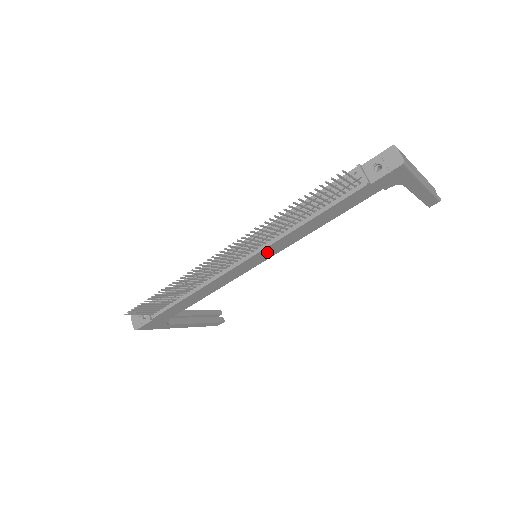
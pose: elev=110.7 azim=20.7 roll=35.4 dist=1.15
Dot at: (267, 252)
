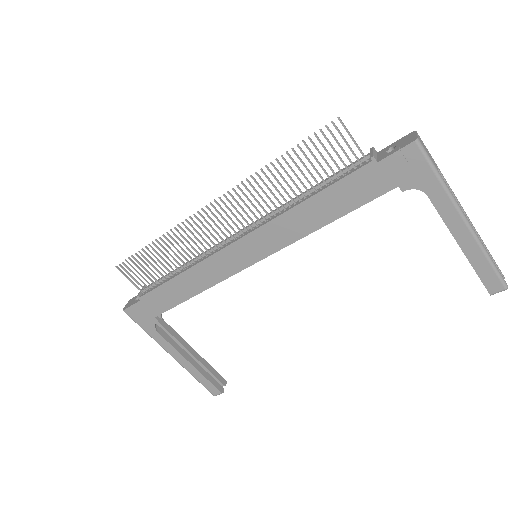
Dot at: (262, 240)
